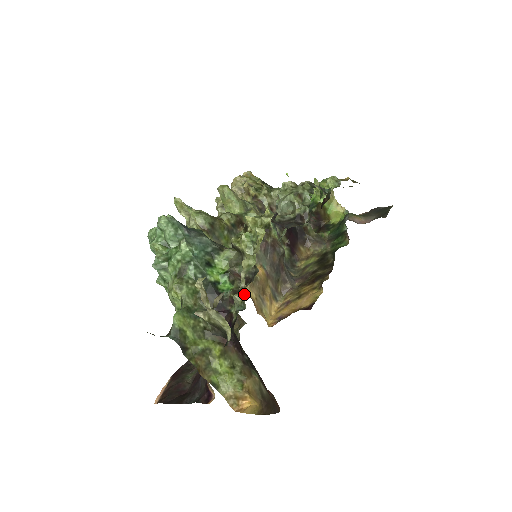
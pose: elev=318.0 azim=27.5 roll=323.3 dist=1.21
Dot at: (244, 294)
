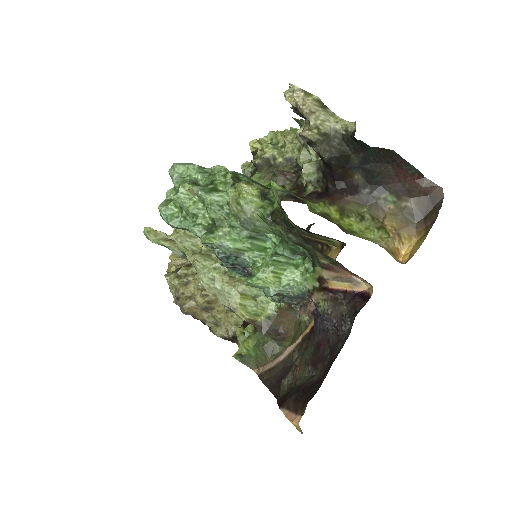
Dot at: (310, 160)
